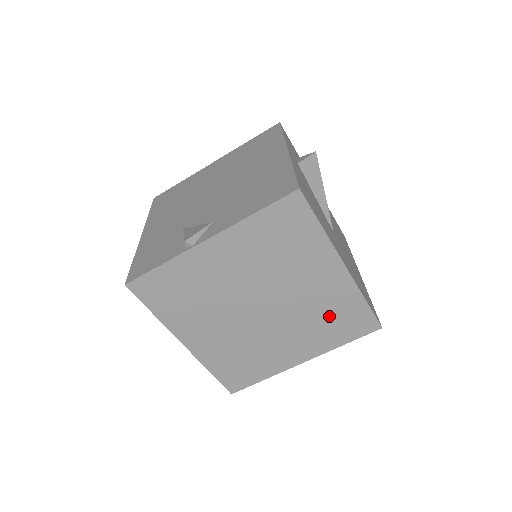
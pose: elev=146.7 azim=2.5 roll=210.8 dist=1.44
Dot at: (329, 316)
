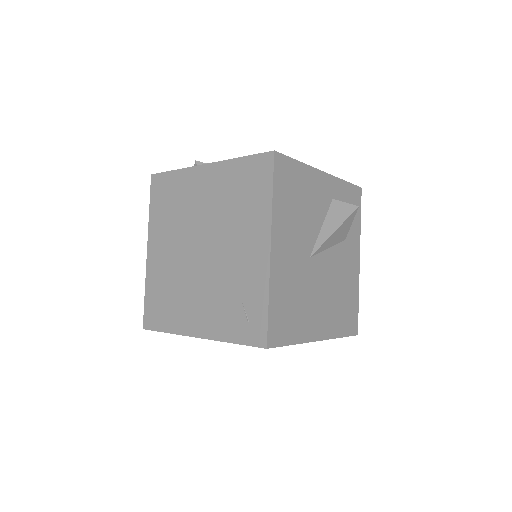
Dot at: (237, 297)
